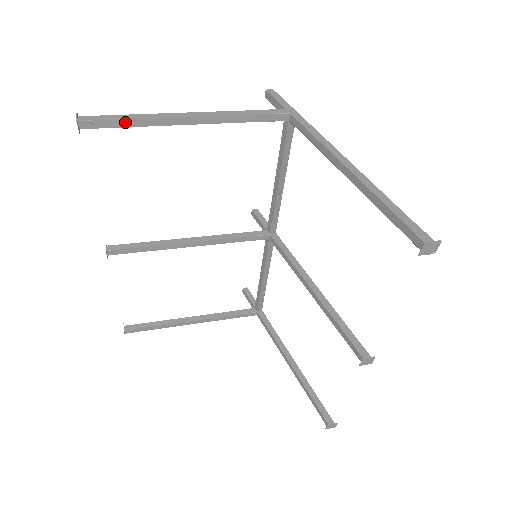
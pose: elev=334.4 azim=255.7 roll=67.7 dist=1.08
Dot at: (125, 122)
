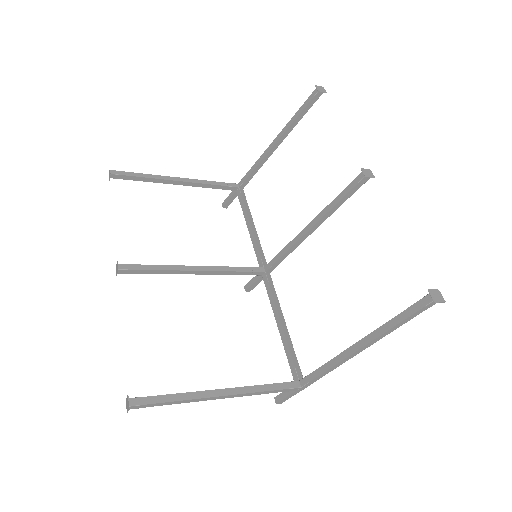
Dot at: (139, 175)
